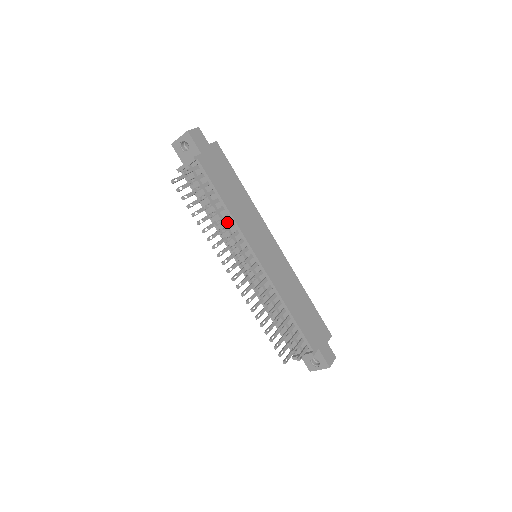
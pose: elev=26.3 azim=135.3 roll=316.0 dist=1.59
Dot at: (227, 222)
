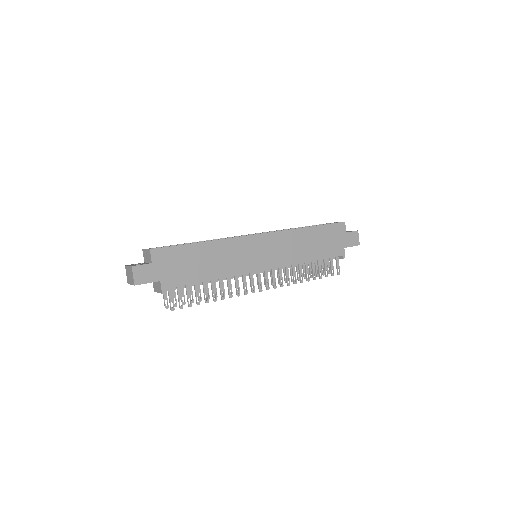
Dot at: occluded
